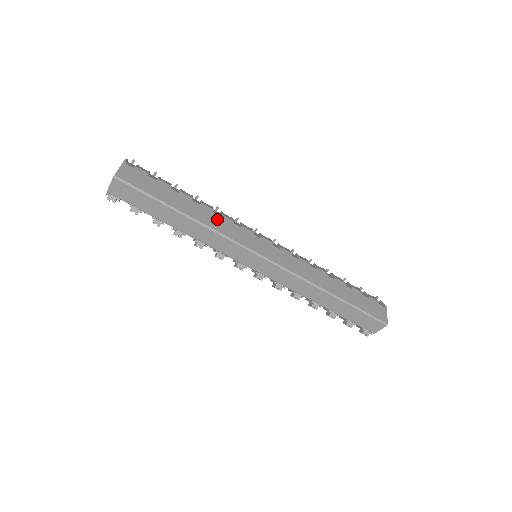
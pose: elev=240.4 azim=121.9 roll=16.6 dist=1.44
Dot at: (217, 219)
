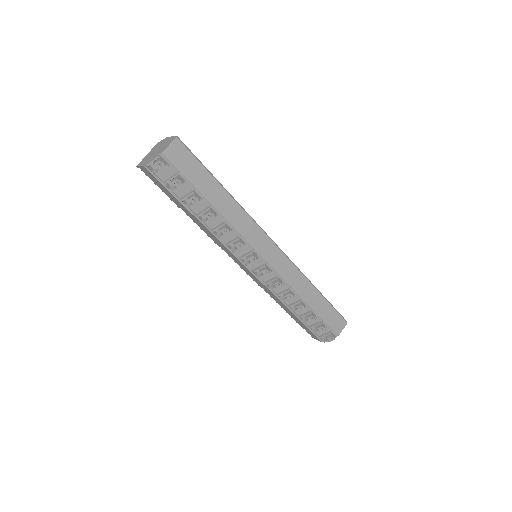
Dot at: occluded
